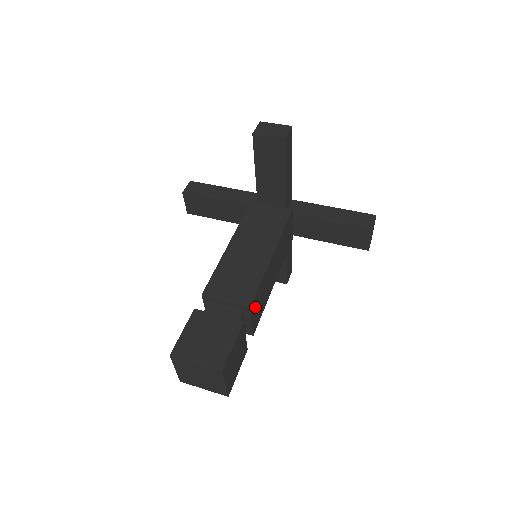
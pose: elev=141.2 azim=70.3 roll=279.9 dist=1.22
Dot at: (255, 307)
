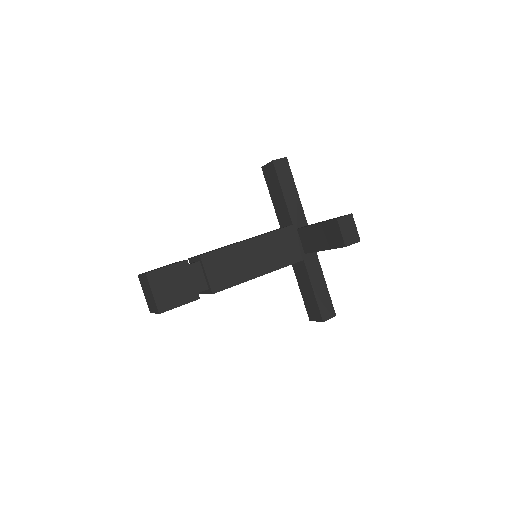
Dot at: occluded
